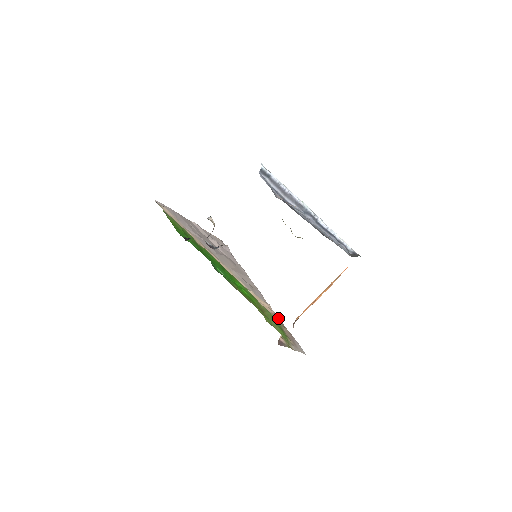
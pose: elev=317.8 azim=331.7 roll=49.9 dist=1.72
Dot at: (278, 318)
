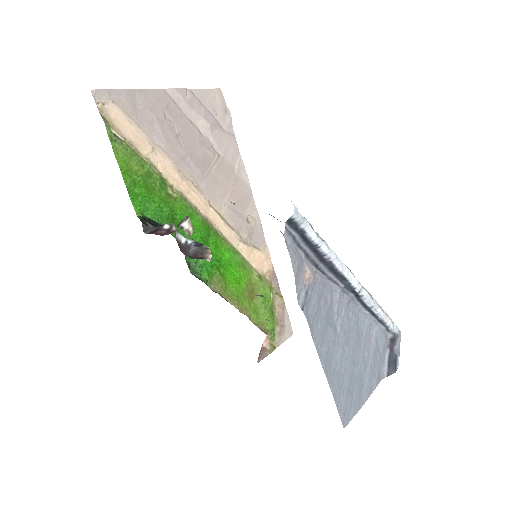
Dot at: (274, 276)
